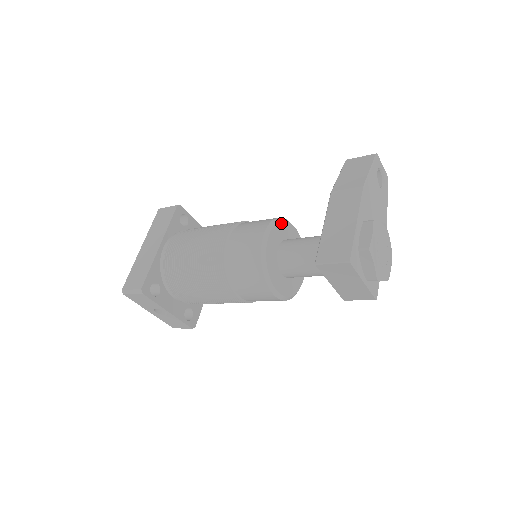
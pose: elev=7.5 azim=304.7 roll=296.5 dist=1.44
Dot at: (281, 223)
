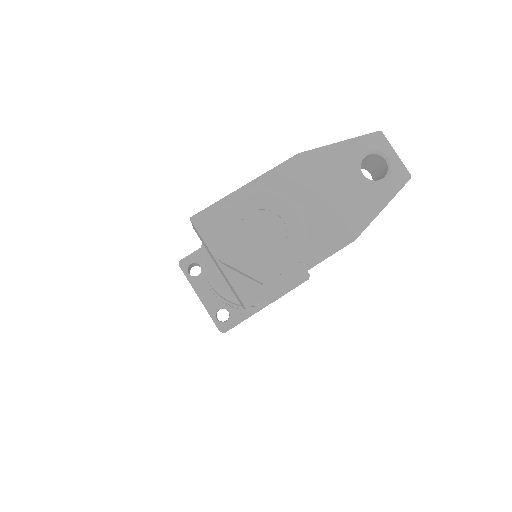
Dot at: occluded
